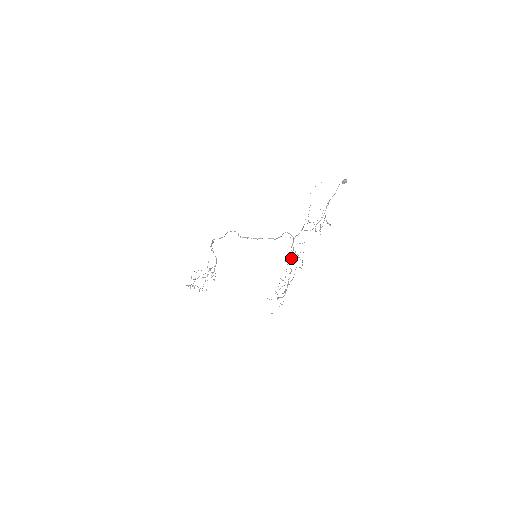
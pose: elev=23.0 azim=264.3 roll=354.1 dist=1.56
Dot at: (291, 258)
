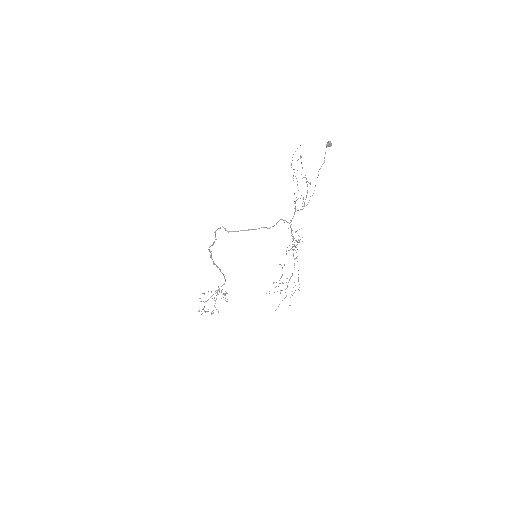
Dot at: occluded
